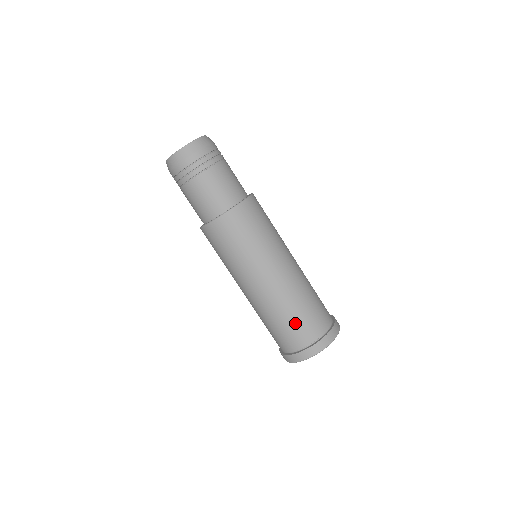
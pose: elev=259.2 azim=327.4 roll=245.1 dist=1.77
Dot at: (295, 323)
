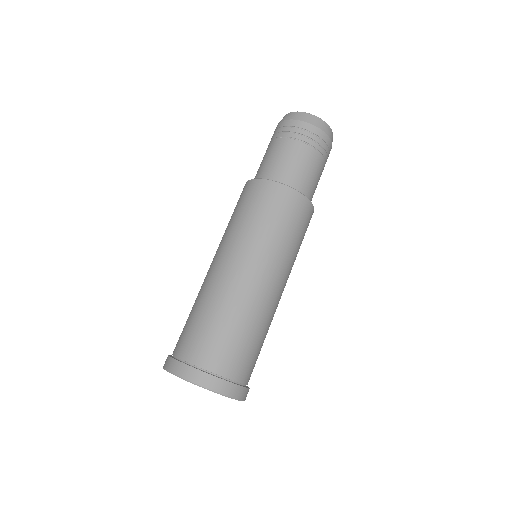
Dot at: (236, 341)
